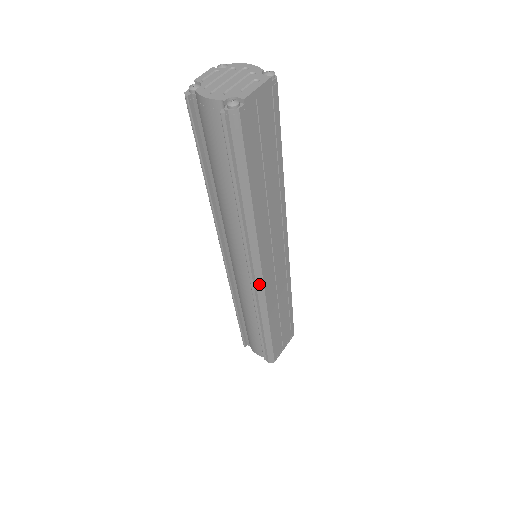
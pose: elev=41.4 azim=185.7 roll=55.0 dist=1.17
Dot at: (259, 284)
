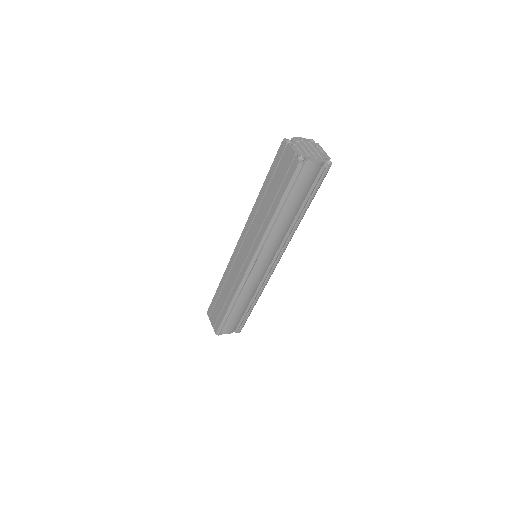
Dot at: occluded
